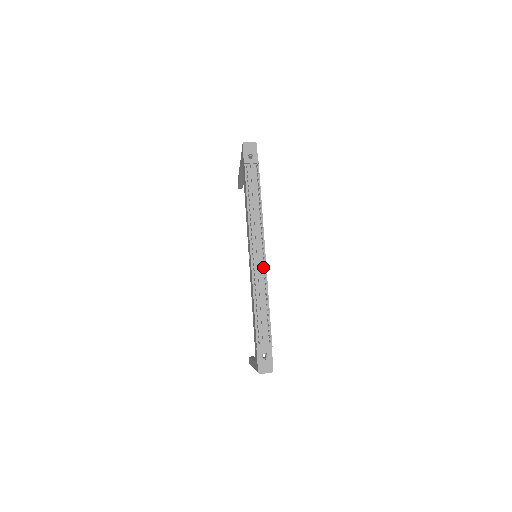
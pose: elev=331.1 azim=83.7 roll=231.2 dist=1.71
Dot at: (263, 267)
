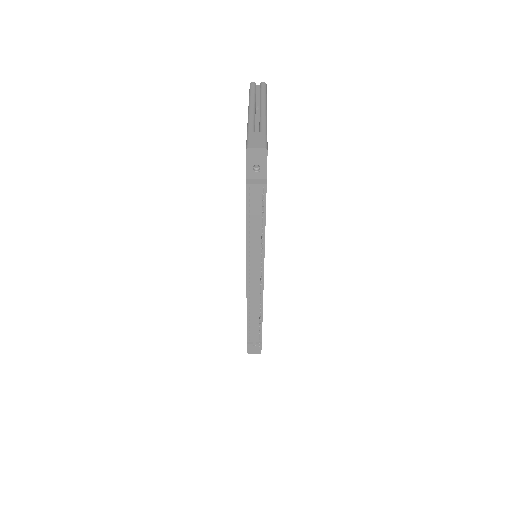
Dot at: (260, 289)
